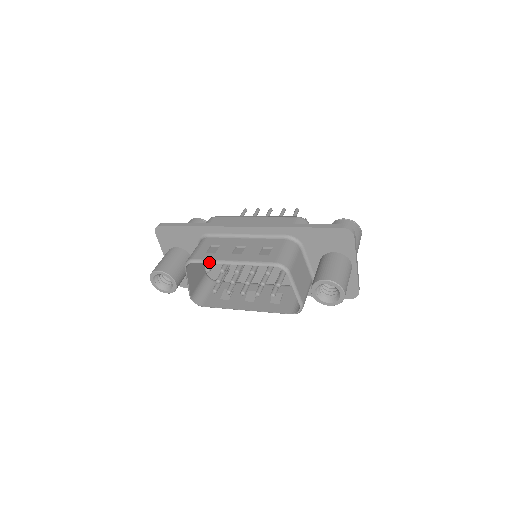
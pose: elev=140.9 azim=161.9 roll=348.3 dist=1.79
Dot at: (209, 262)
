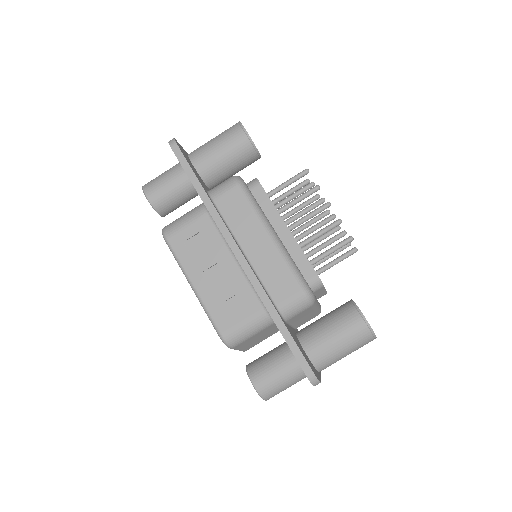
Dot at: (176, 260)
